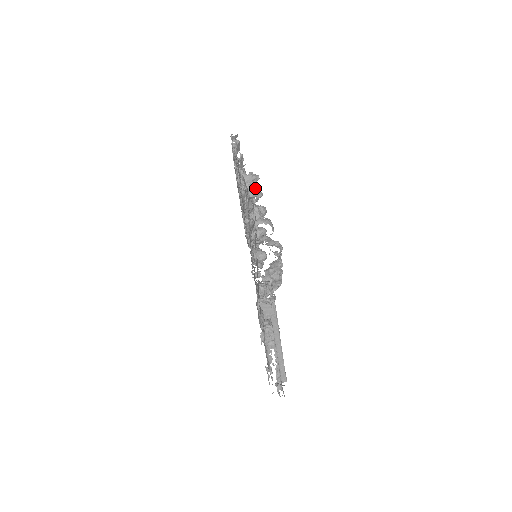
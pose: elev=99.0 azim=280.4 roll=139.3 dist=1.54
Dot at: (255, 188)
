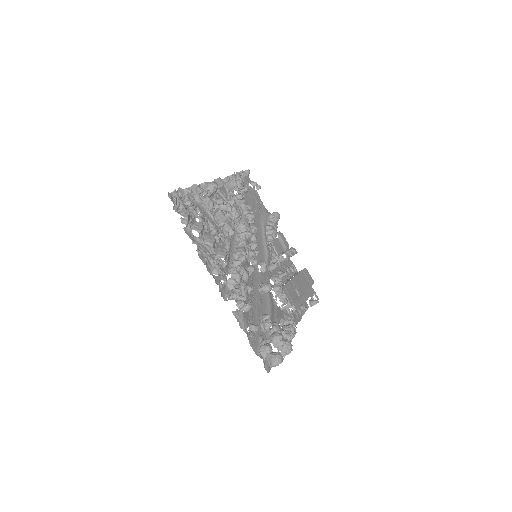
Dot at: (246, 310)
